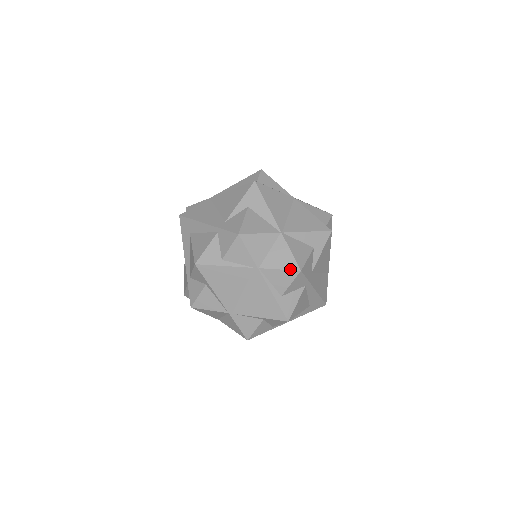
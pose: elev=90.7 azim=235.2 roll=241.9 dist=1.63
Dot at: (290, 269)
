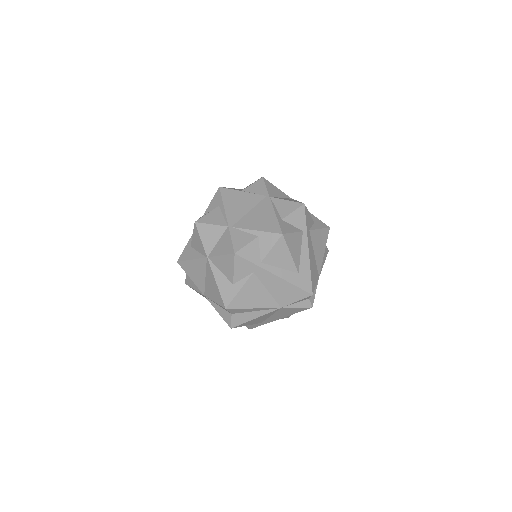
Dot at: (296, 202)
